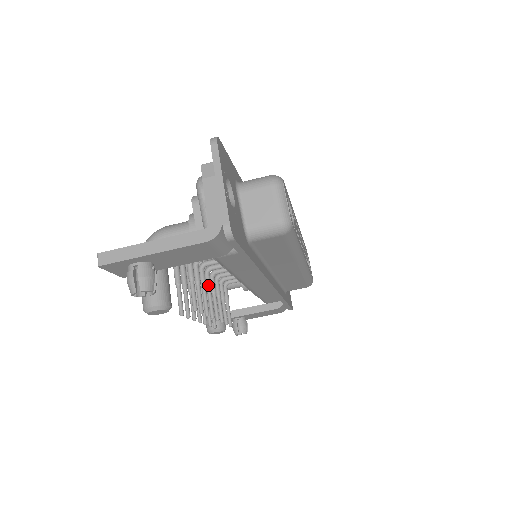
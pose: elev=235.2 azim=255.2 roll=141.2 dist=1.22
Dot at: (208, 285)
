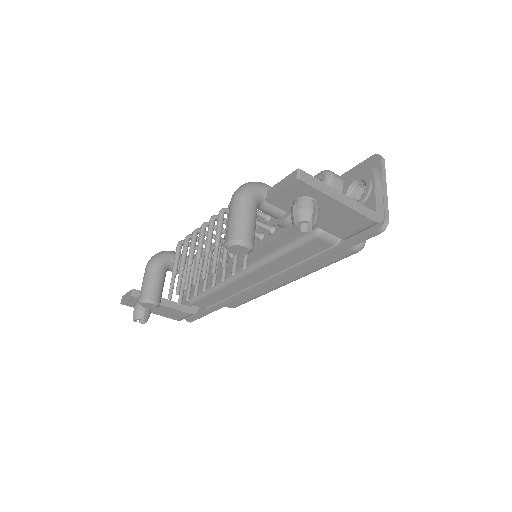
Dot at: (219, 255)
